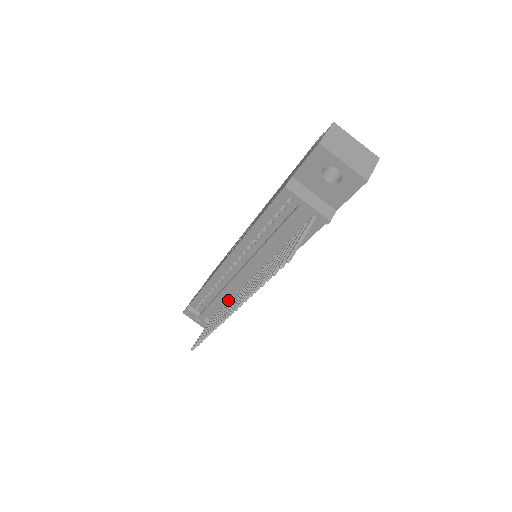
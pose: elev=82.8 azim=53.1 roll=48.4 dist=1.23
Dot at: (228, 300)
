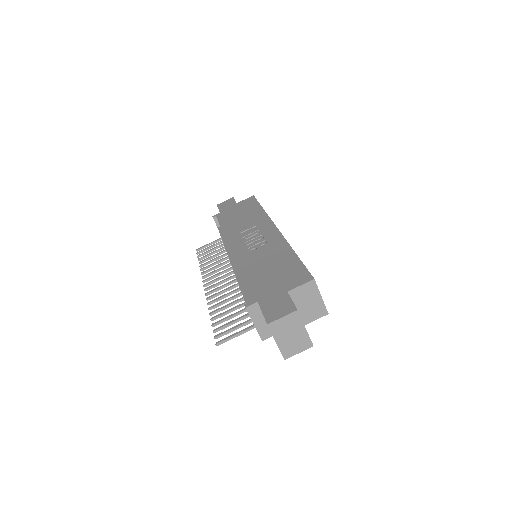
Dot at: occluded
